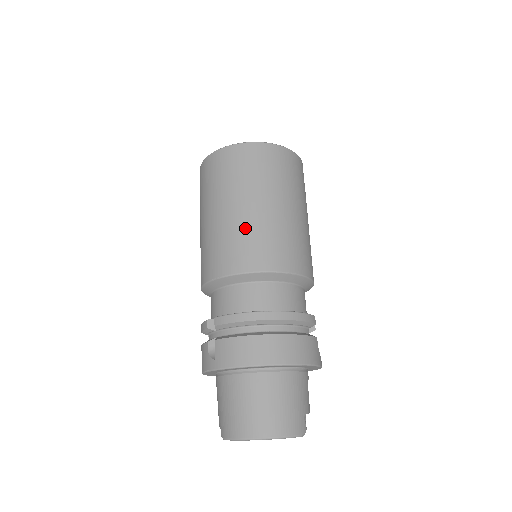
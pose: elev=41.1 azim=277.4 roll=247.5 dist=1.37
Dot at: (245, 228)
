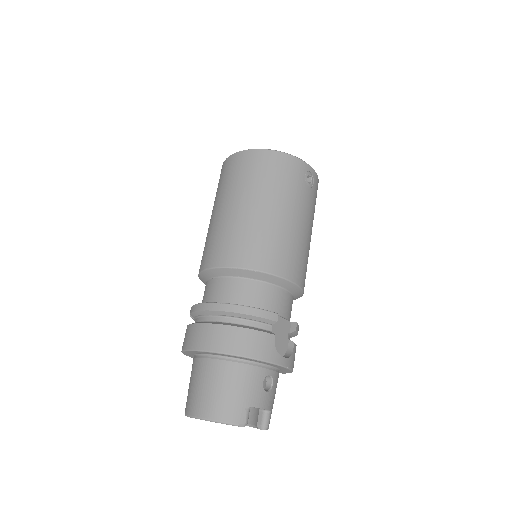
Dot at: (221, 228)
